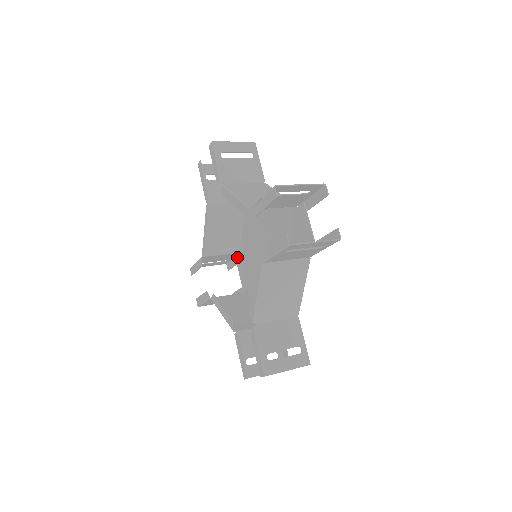
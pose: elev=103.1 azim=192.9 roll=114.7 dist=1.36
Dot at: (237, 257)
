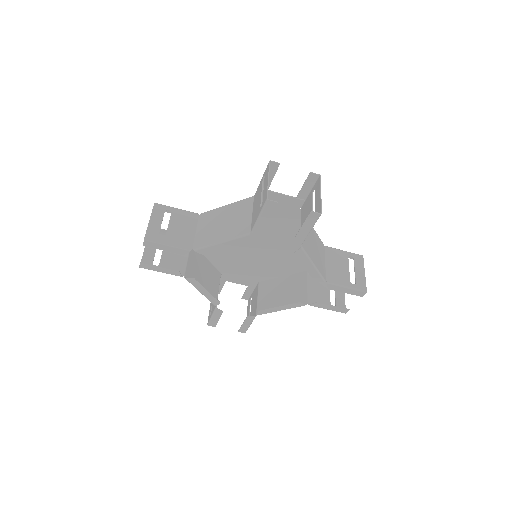
Dot at: (222, 278)
